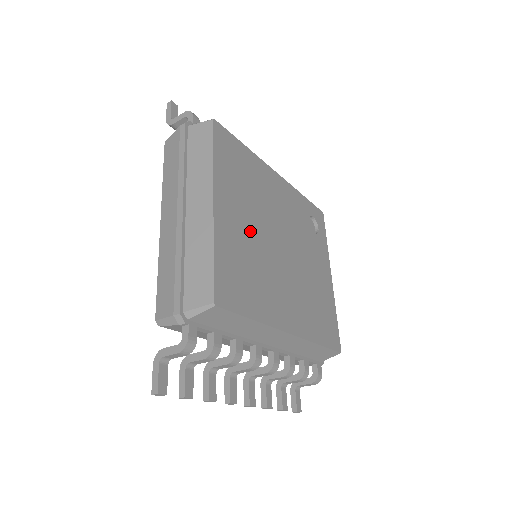
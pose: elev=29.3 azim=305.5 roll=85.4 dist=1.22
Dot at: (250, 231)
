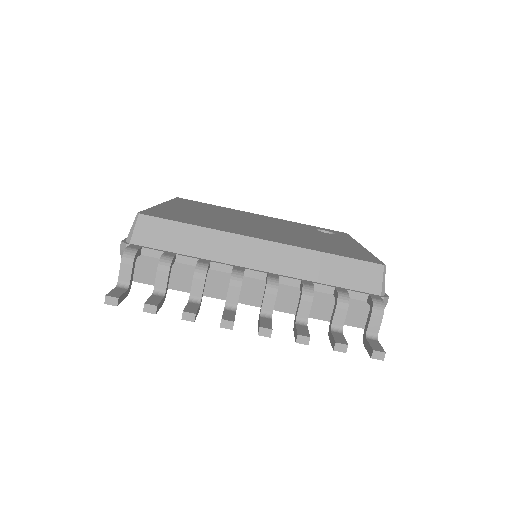
Dot at: occluded
